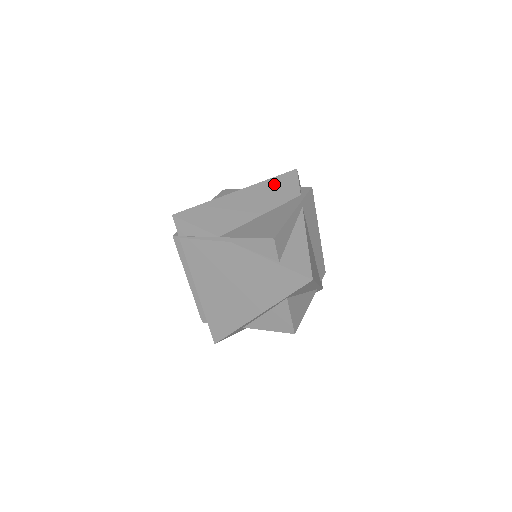
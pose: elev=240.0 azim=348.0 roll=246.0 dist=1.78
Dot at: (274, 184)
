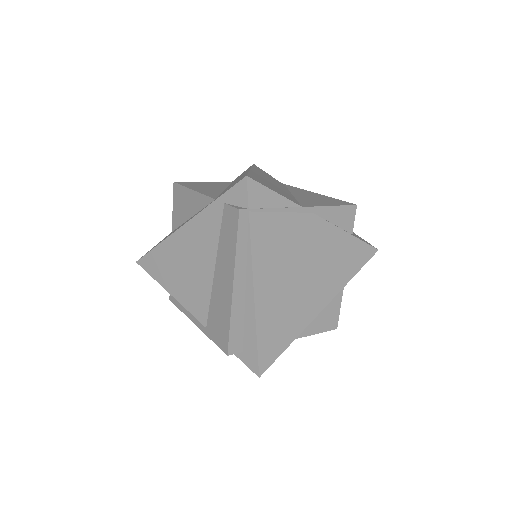
Dot at: (261, 171)
